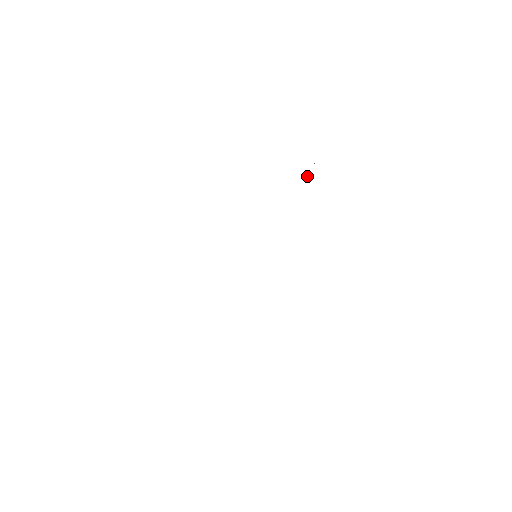
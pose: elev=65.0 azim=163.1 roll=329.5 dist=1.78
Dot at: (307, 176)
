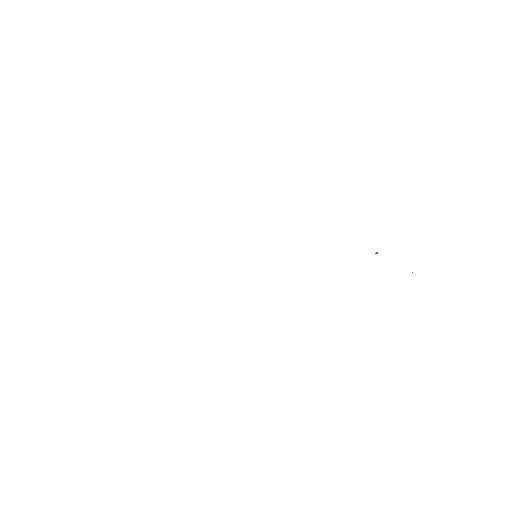
Dot at: (377, 253)
